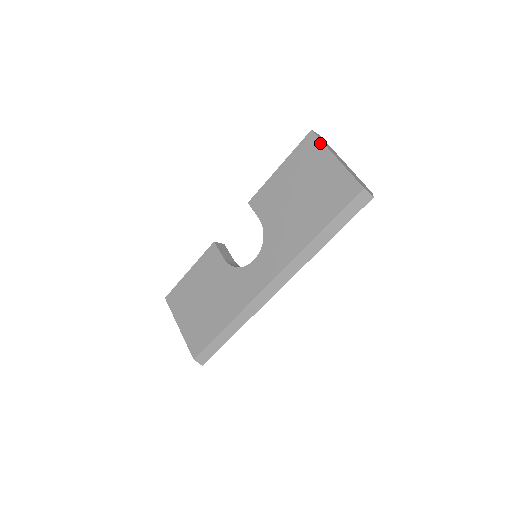
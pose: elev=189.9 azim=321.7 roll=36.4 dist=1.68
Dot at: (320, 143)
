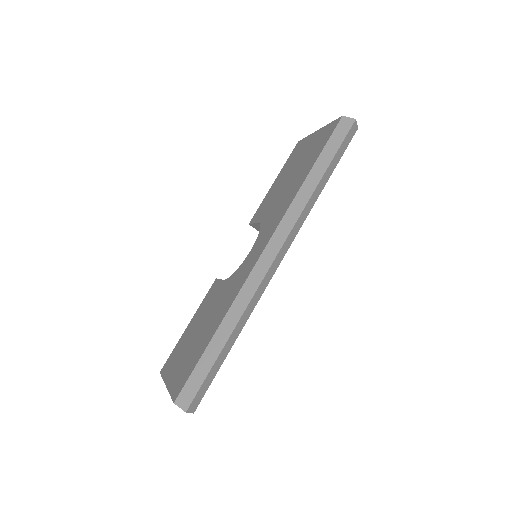
Dot at: (305, 138)
